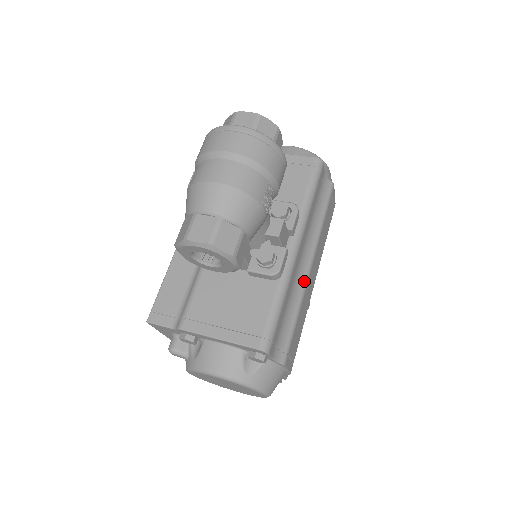
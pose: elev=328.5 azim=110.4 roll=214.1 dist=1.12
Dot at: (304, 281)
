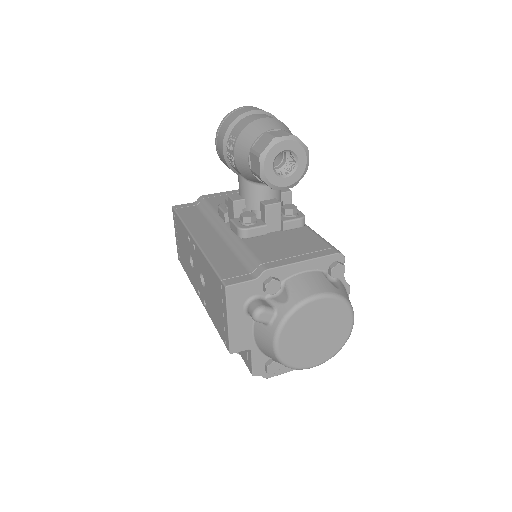
Dot at: occluded
